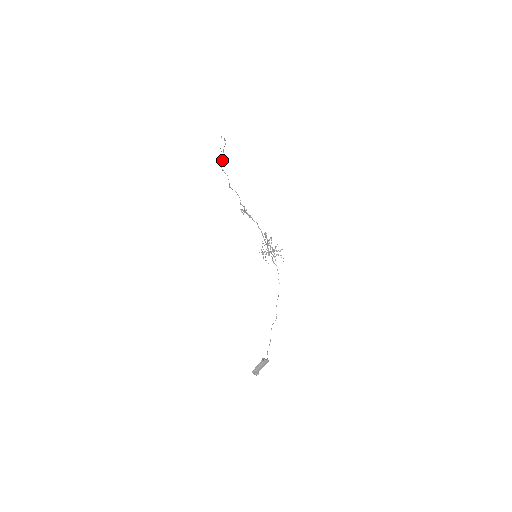
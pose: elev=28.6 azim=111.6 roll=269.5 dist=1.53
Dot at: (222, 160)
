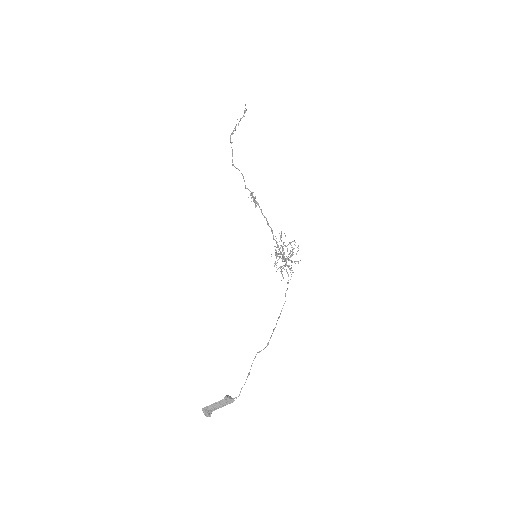
Dot at: occluded
